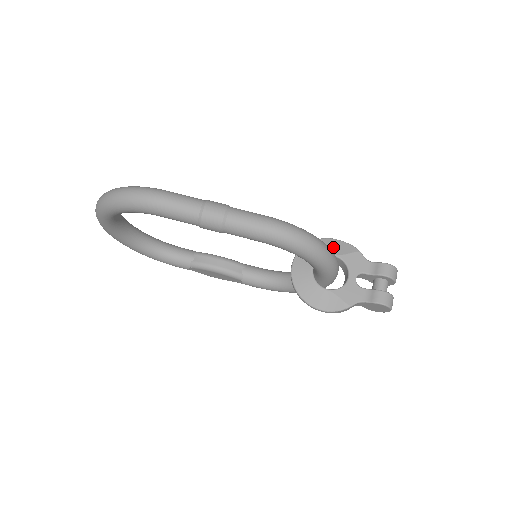
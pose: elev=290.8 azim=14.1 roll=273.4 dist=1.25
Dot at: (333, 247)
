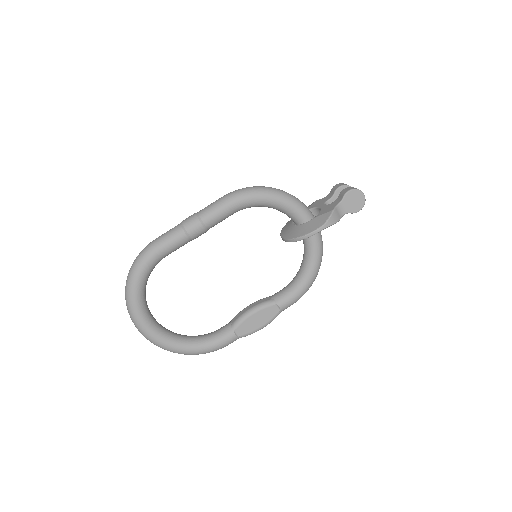
Dot at: occluded
